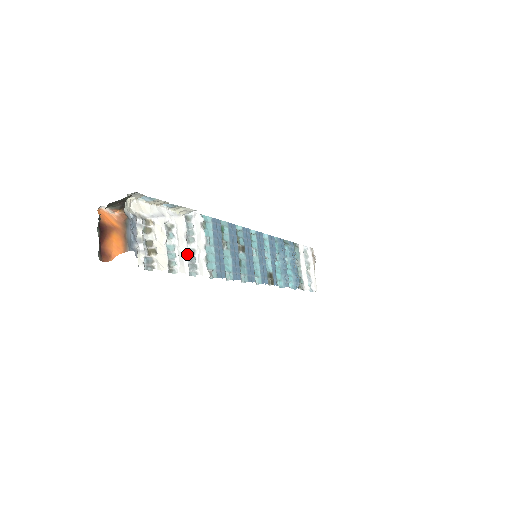
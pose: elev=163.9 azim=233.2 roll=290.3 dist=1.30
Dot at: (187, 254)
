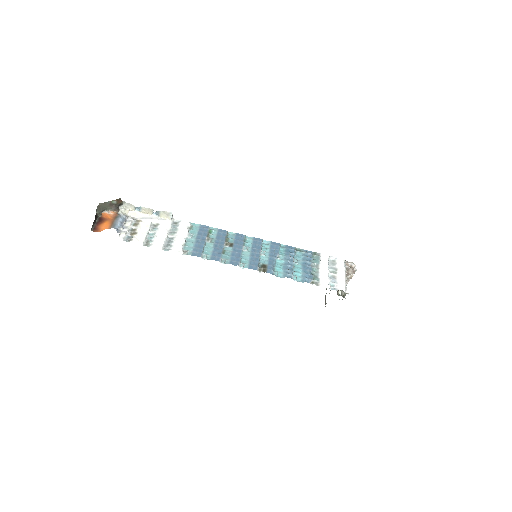
Dot at: (166, 239)
